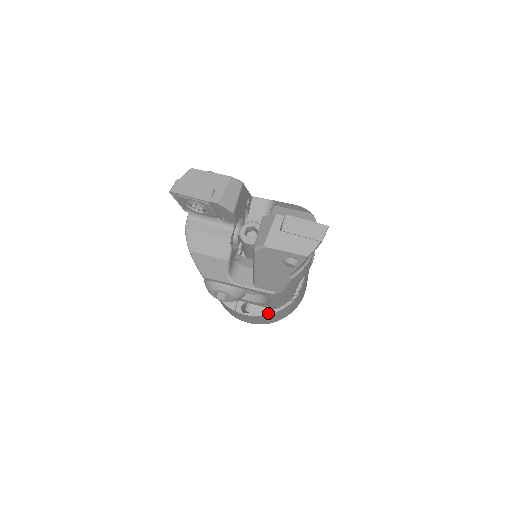
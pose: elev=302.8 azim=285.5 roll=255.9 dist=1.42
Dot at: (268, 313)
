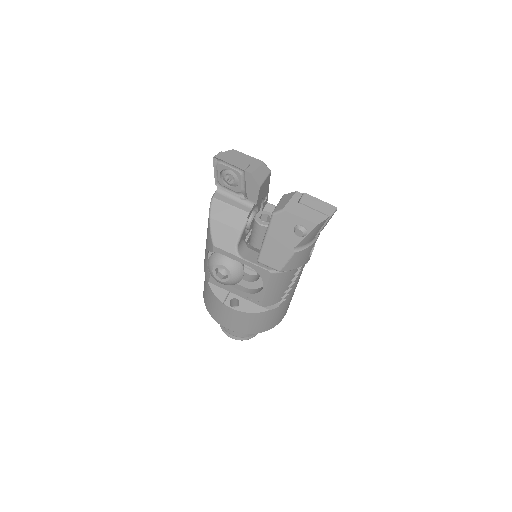
Dot at: (254, 311)
